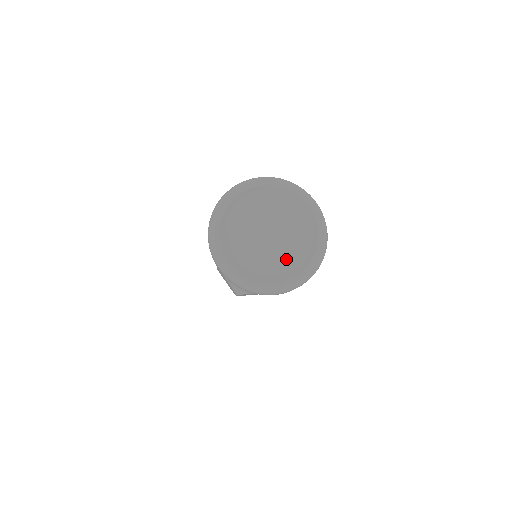
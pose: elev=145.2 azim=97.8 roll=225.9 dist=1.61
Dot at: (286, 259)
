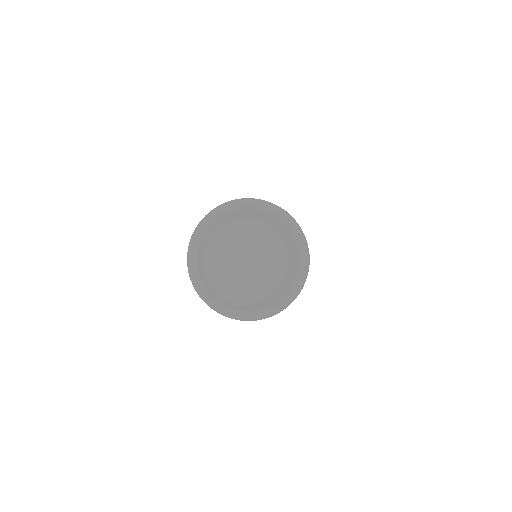
Dot at: (260, 287)
